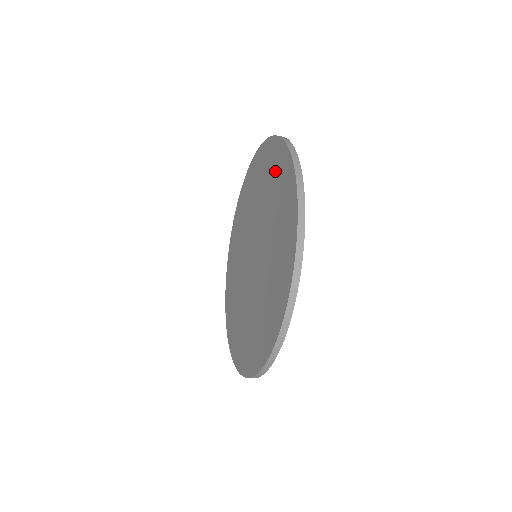
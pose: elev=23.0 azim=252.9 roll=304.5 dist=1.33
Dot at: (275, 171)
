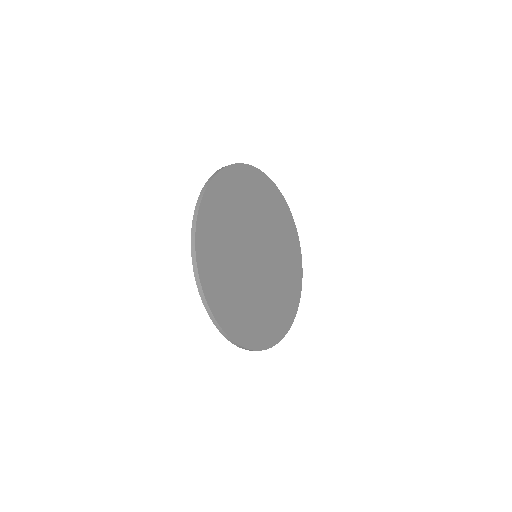
Dot at: occluded
